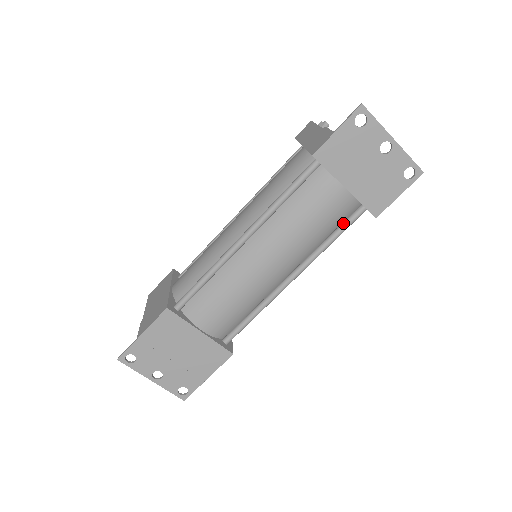
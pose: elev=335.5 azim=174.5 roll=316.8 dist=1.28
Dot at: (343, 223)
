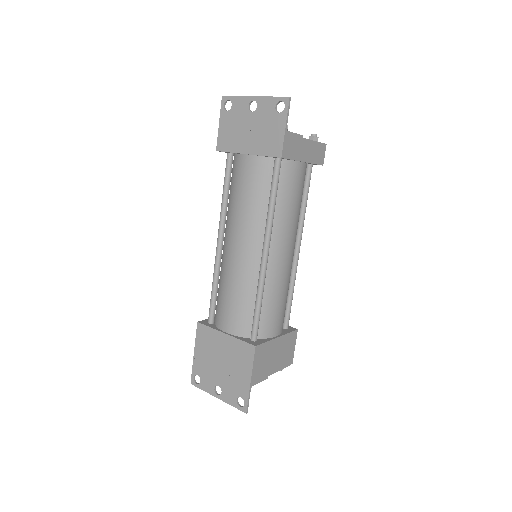
Dot at: (271, 182)
